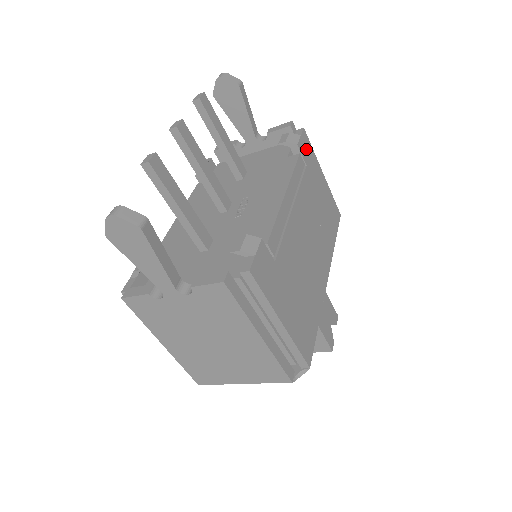
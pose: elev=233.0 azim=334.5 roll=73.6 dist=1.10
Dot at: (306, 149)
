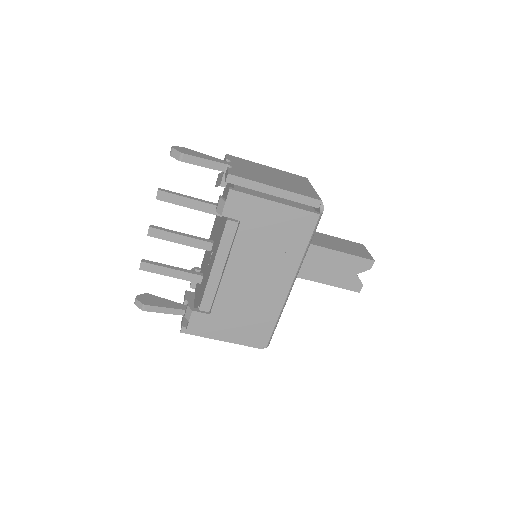
Dot at: (238, 206)
